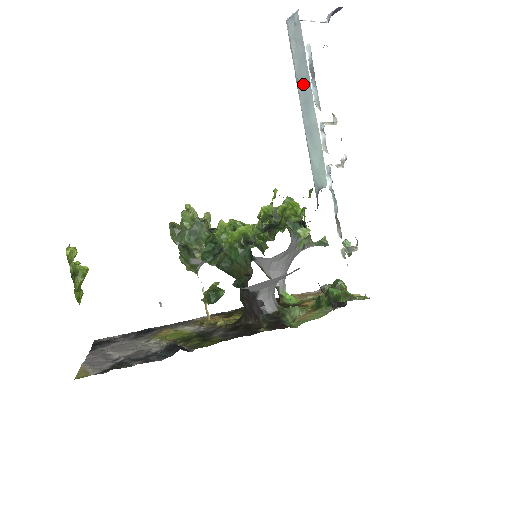
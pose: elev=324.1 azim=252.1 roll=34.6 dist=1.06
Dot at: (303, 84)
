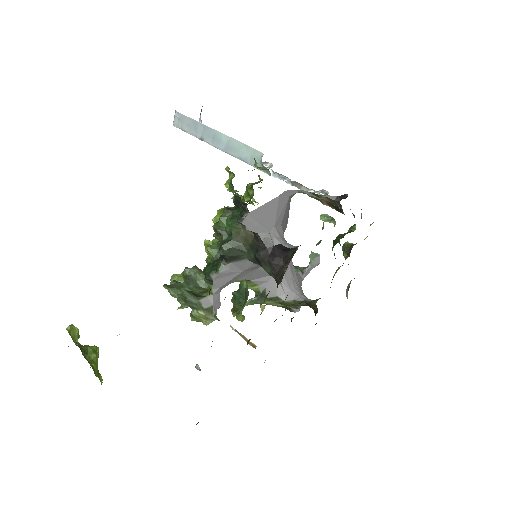
Dot at: (205, 134)
